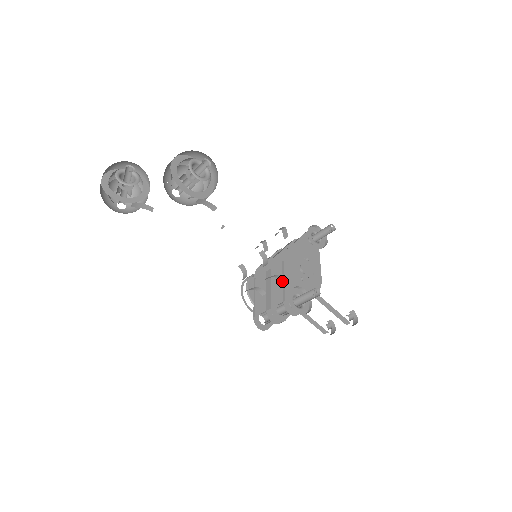
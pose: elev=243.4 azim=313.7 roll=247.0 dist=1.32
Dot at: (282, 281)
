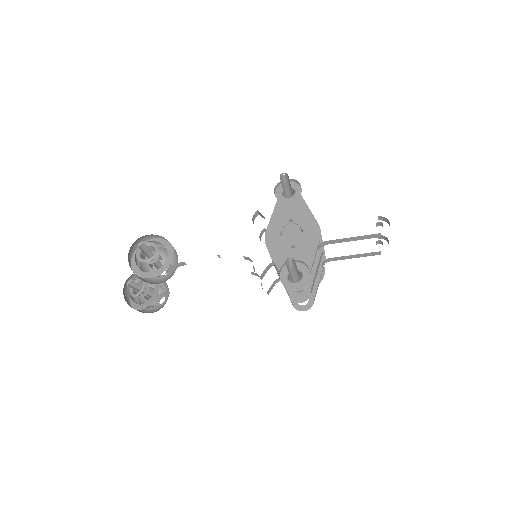
Dot at: occluded
